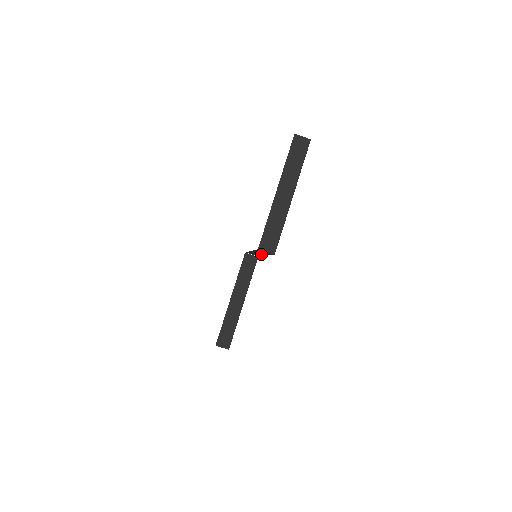
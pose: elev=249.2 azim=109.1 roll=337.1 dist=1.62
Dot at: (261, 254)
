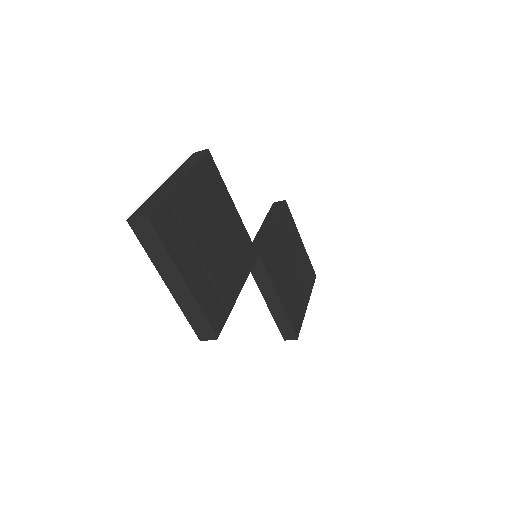
Dot at: occluded
